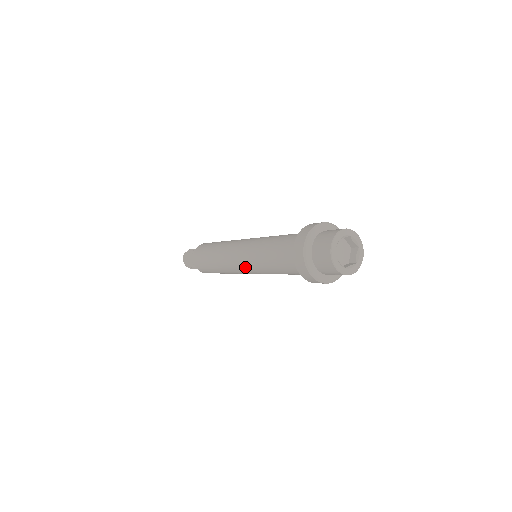
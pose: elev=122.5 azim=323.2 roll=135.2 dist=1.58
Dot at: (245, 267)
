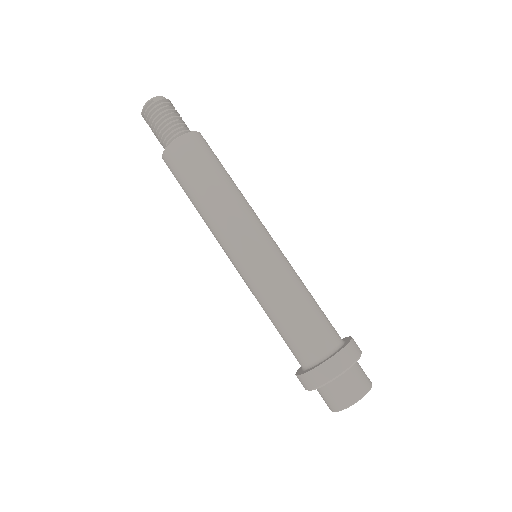
Dot at: (238, 270)
